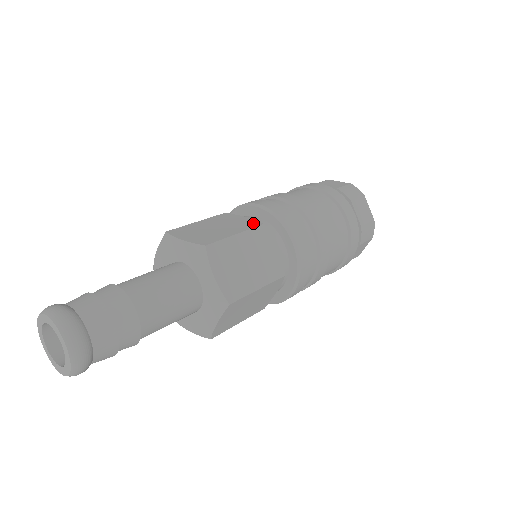
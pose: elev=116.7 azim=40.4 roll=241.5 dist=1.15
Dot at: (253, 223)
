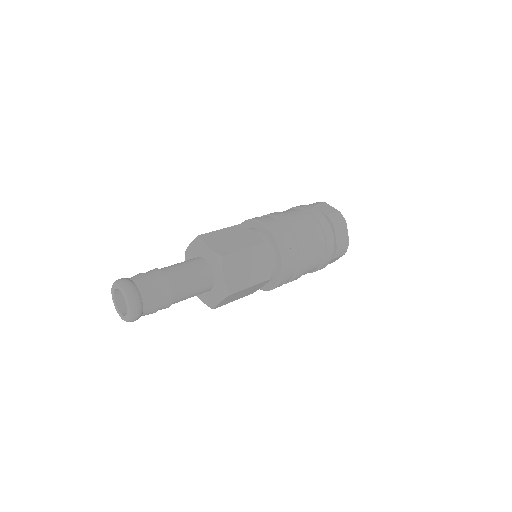
Dot at: (257, 240)
